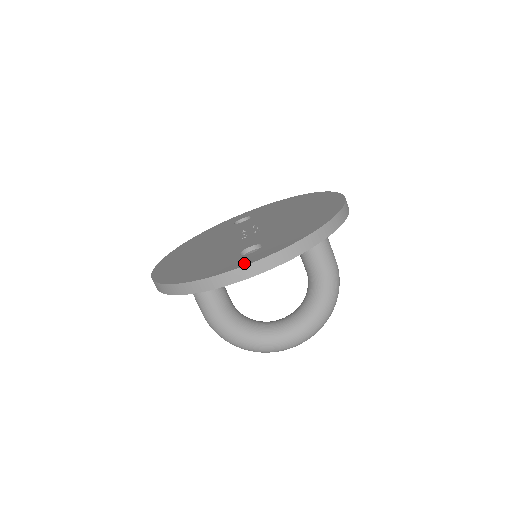
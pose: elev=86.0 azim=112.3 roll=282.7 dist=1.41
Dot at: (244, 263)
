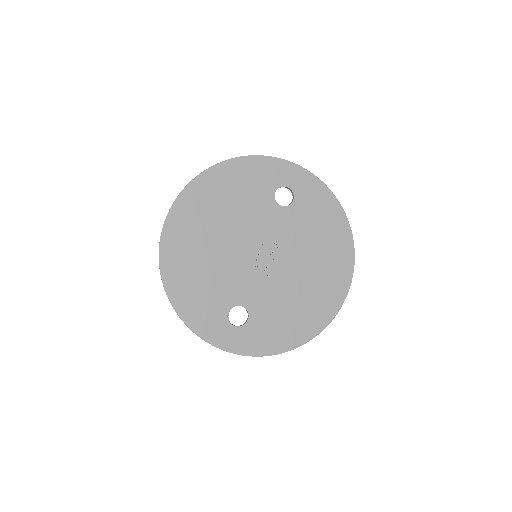
Dot at: (220, 343)
